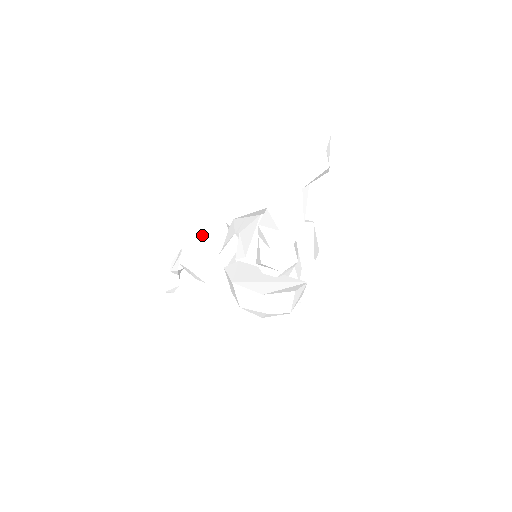
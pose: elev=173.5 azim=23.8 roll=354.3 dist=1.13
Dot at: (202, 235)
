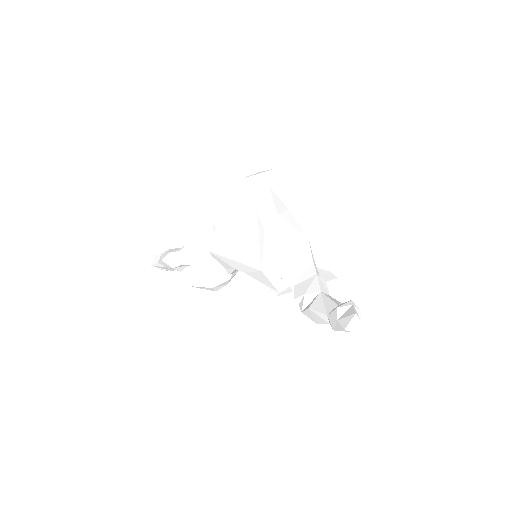
Dot at: (203, 278)
